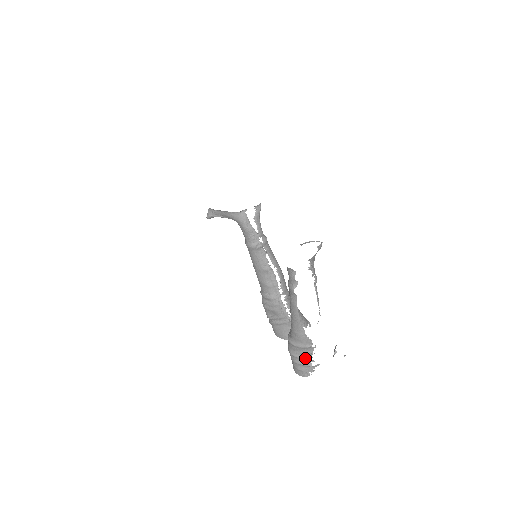
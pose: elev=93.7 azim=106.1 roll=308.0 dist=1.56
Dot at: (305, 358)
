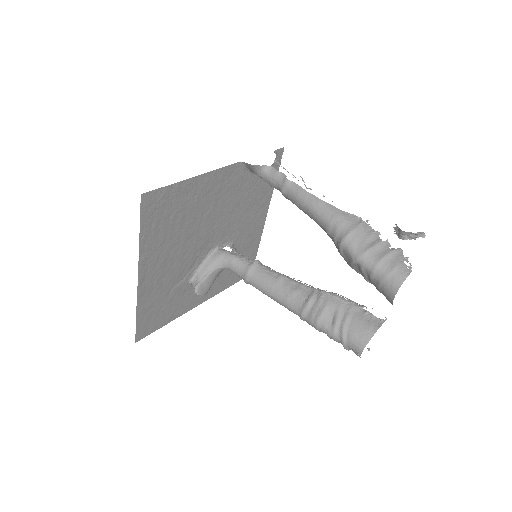
Dot at: (376, 243)
